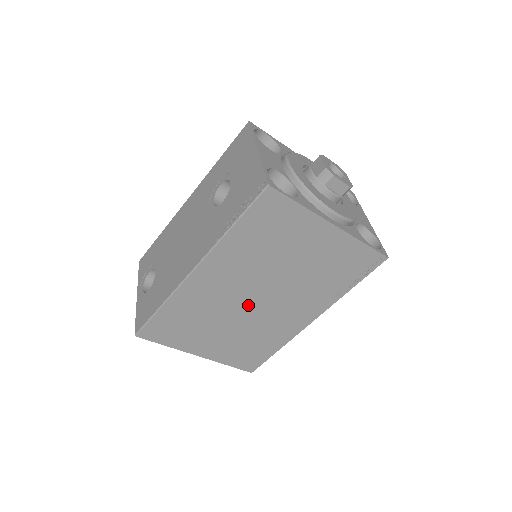
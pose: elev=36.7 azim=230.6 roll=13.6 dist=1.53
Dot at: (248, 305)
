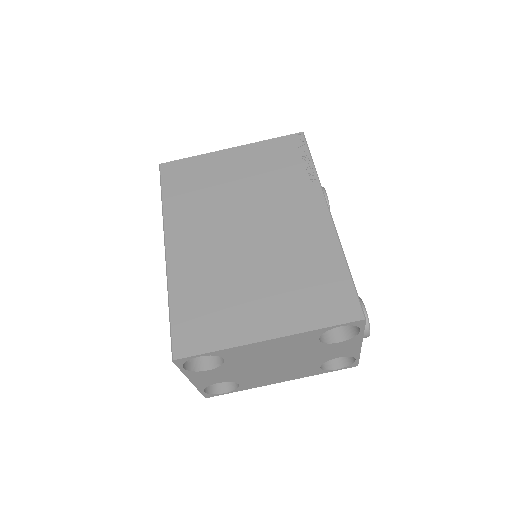
Dot at: (246, 243)
